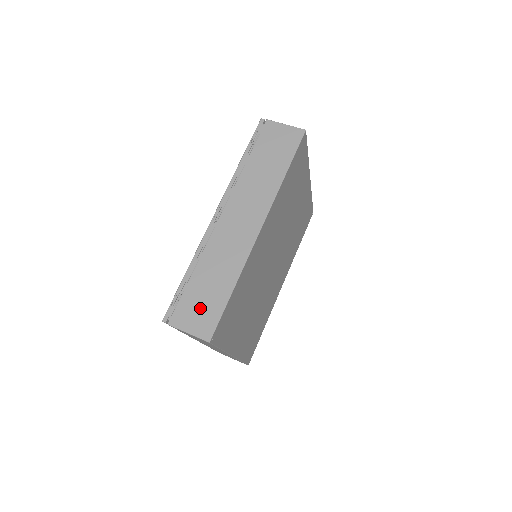
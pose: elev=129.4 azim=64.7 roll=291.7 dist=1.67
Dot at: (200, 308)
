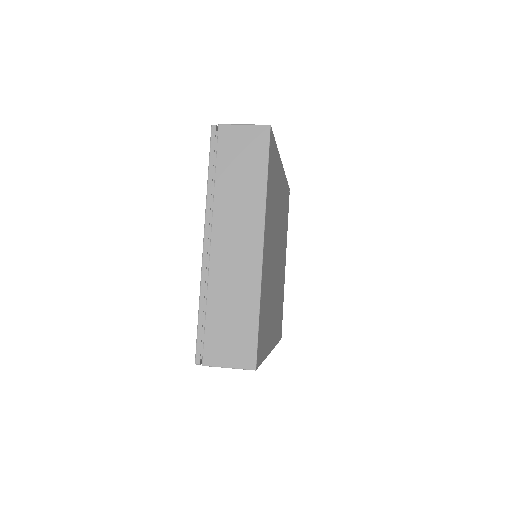
Dot at: occluded
